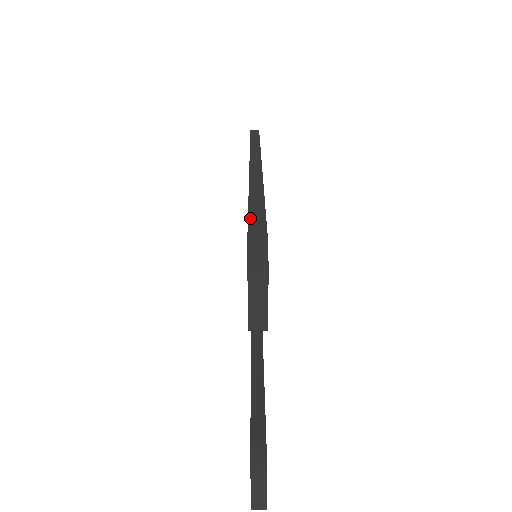
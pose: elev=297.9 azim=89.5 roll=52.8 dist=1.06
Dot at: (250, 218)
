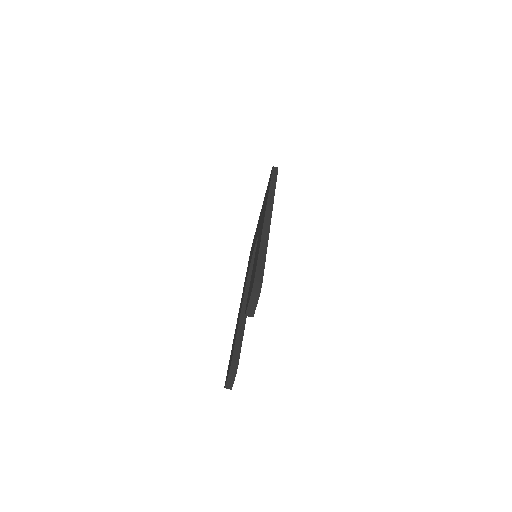
Dot at: (257, 266)
